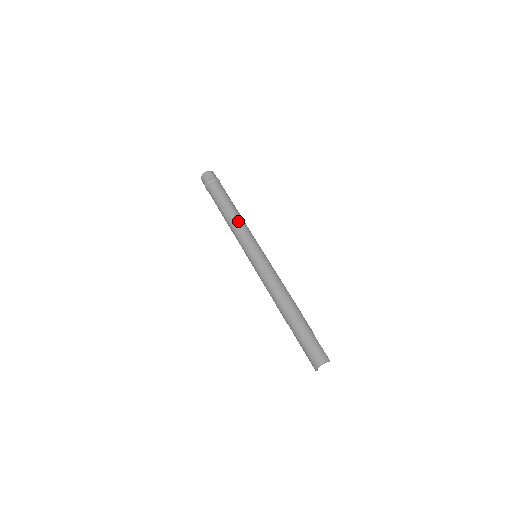
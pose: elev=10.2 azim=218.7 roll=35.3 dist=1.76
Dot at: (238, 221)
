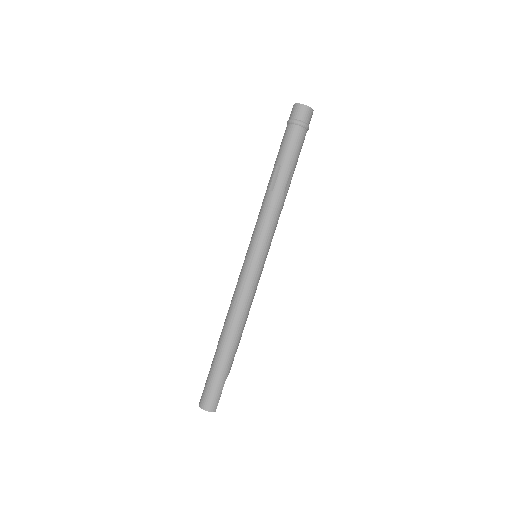
Dot at: (275, 205)
